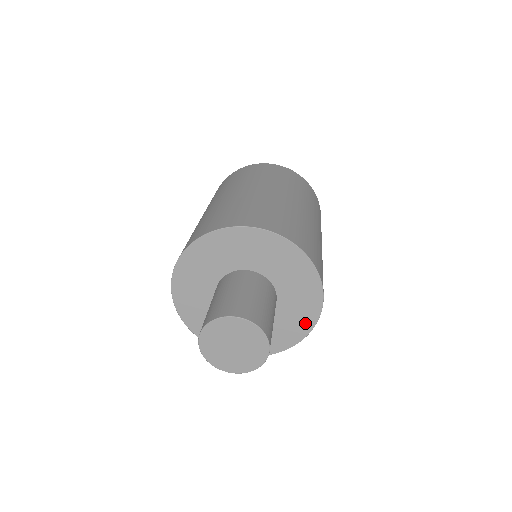
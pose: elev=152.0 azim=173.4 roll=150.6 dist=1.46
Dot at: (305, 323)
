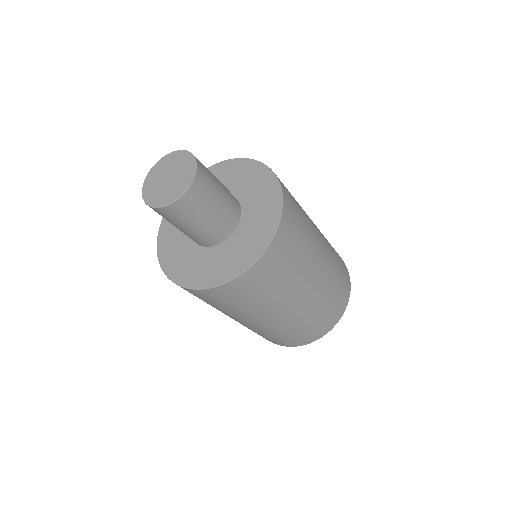
Dot at: (271, 216)
